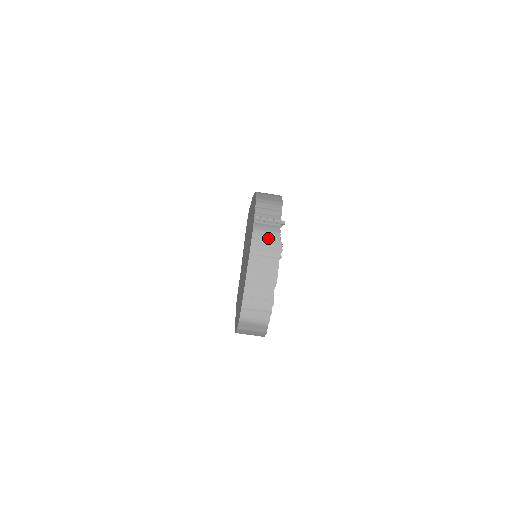
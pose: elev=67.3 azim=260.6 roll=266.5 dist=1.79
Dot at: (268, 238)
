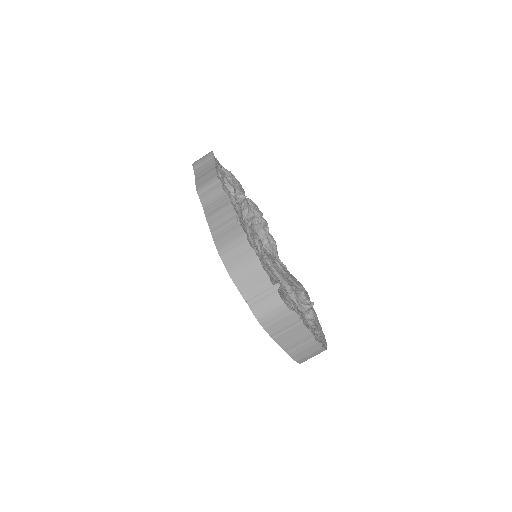
Dot at: (277, 317)
